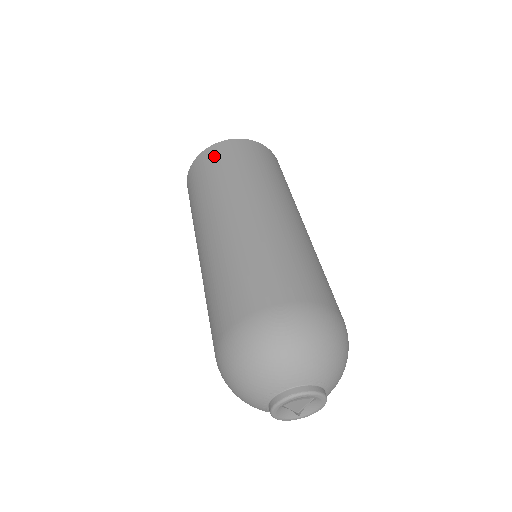
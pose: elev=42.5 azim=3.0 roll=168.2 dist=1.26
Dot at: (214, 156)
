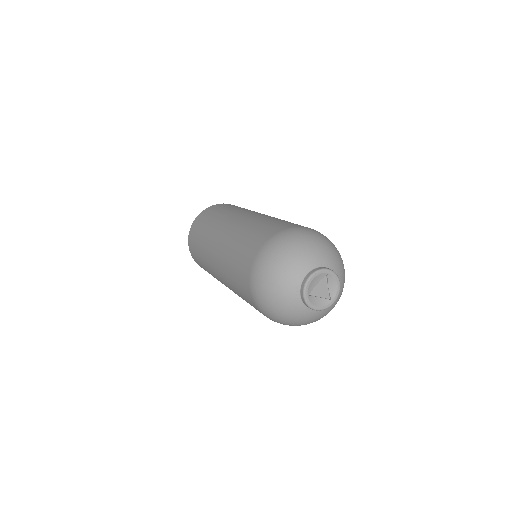
Dot at: (195, 228)
